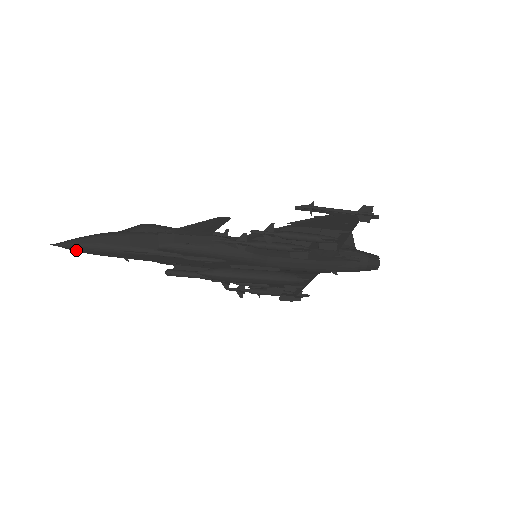
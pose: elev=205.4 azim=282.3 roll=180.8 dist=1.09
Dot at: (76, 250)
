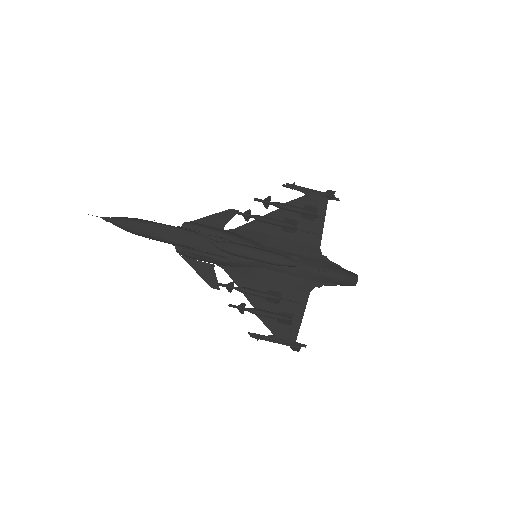
Dot at: (119, 222)
